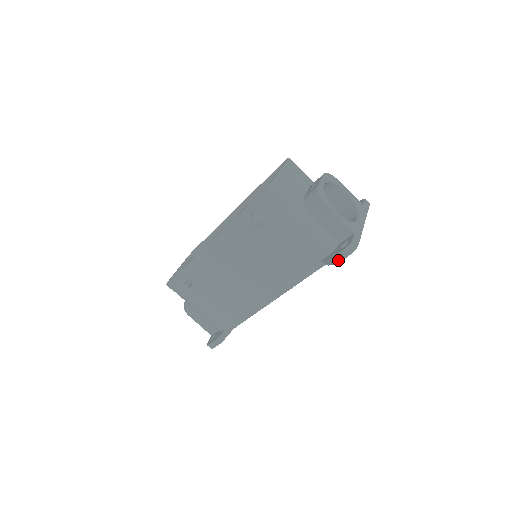
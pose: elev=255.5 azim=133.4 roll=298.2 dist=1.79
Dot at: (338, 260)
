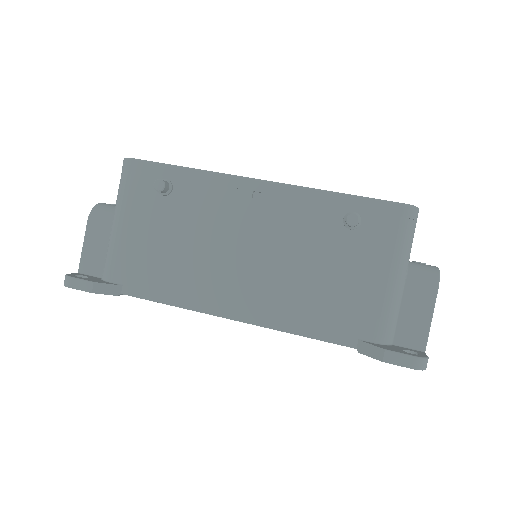
Dot at: (392, 360)
